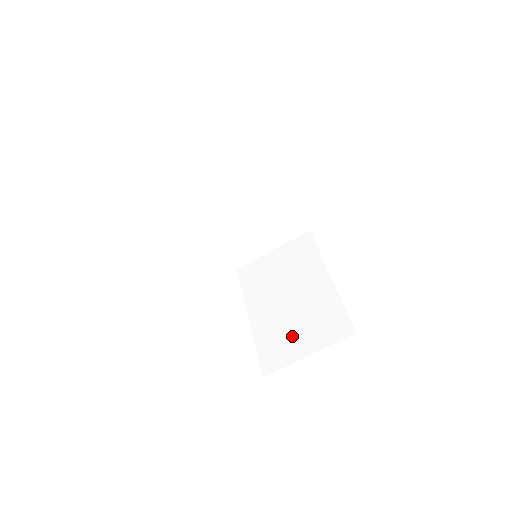
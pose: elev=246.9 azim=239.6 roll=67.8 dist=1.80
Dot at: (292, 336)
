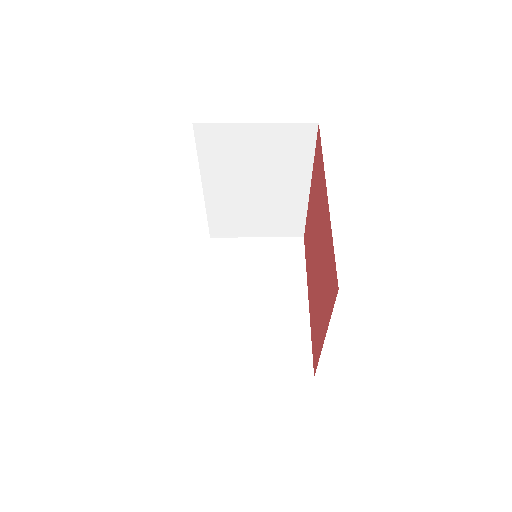
Dot at: (246, 346)
